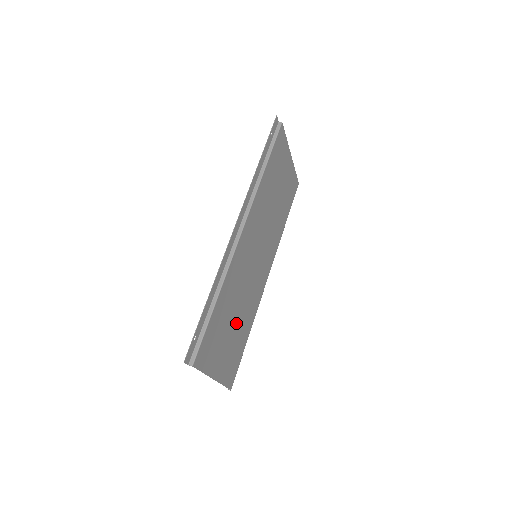
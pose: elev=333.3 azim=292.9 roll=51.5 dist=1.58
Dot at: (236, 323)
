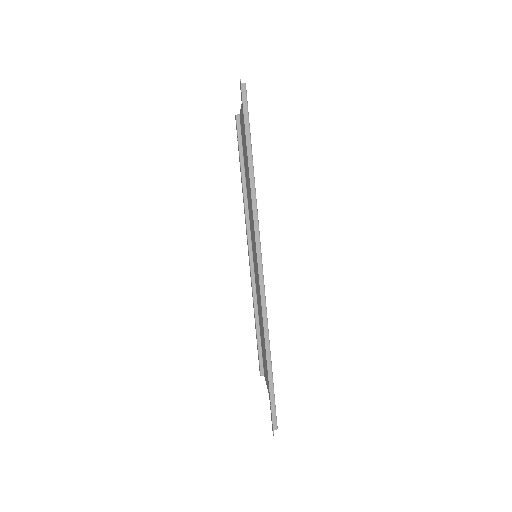
Dot at: occluded
